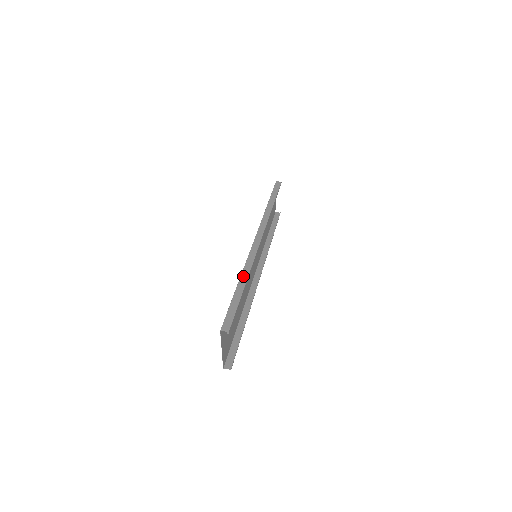
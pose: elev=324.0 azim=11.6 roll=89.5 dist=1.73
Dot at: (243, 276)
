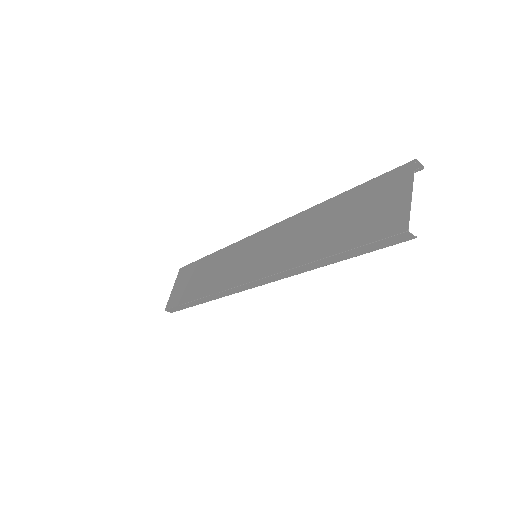
Dot at: (323, 204)
